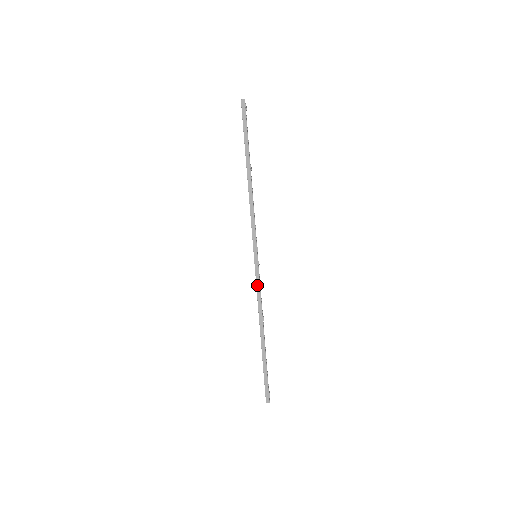
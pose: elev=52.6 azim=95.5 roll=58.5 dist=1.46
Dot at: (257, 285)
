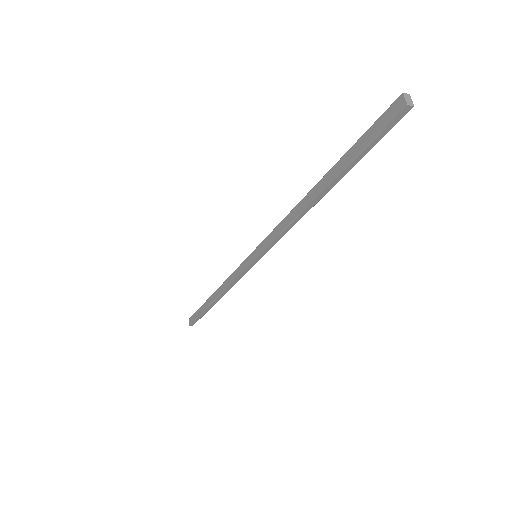
Dot at: (239, 277)
